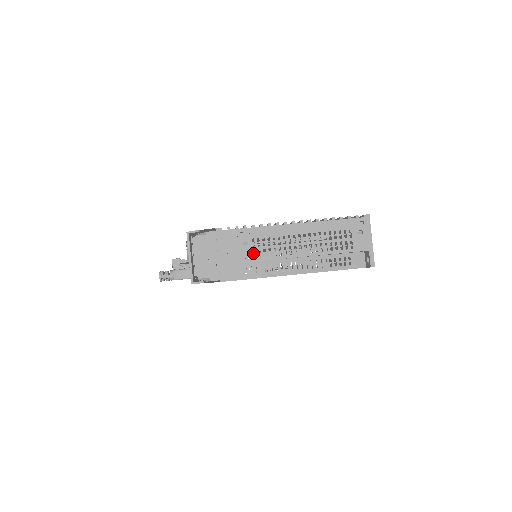
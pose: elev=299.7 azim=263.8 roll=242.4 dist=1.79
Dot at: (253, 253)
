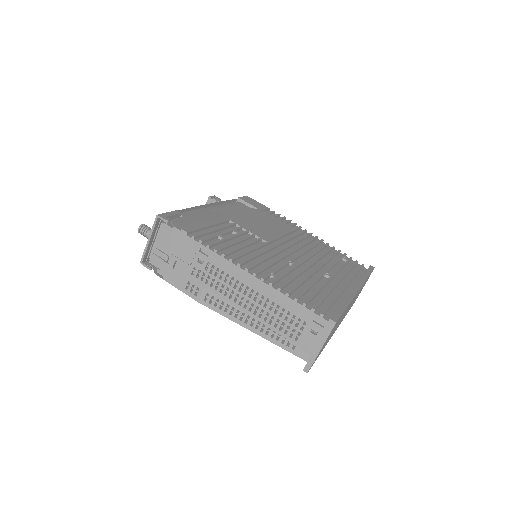
Dot at: (203, 275)
